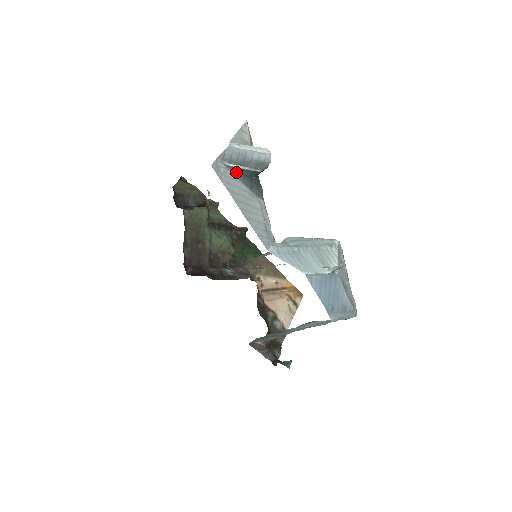
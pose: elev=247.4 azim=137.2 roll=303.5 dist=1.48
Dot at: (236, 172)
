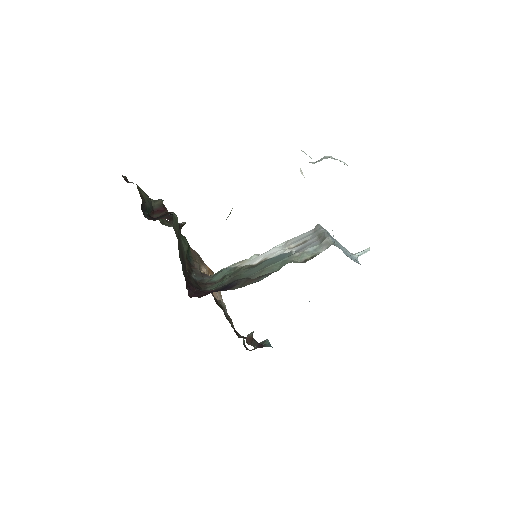
Dot at: occluded
